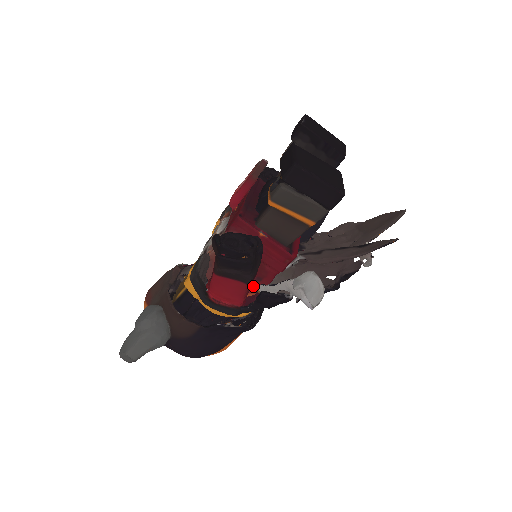
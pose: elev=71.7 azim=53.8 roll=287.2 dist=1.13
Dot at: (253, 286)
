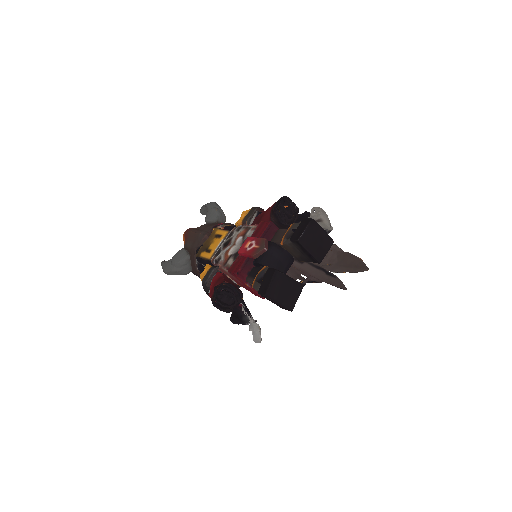
Dot at: occluded
